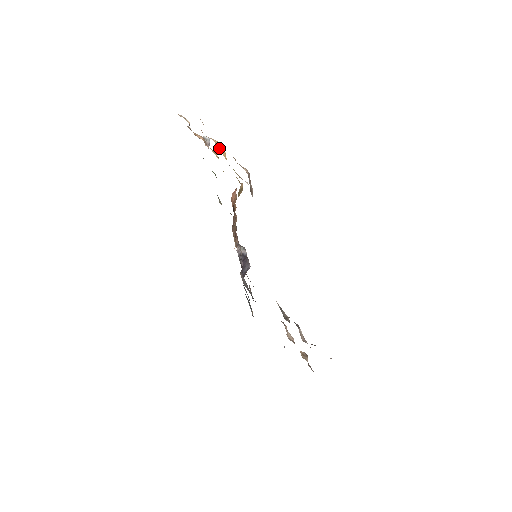
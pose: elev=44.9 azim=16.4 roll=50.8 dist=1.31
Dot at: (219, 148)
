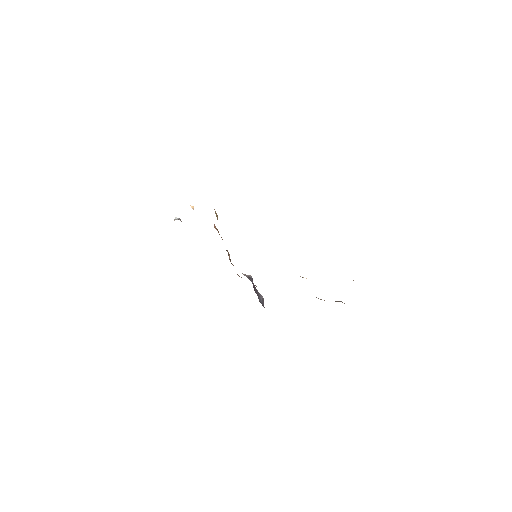
Dot at: occluded
